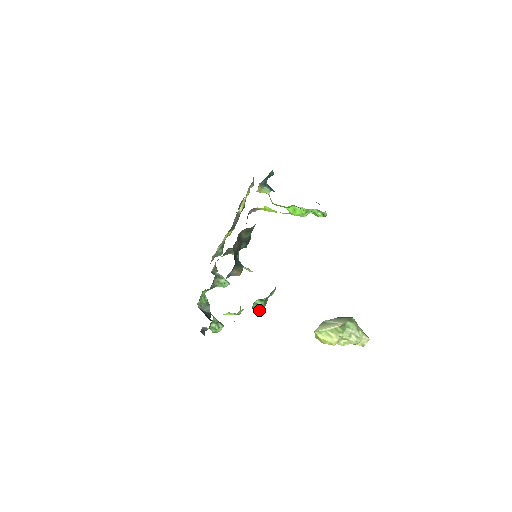
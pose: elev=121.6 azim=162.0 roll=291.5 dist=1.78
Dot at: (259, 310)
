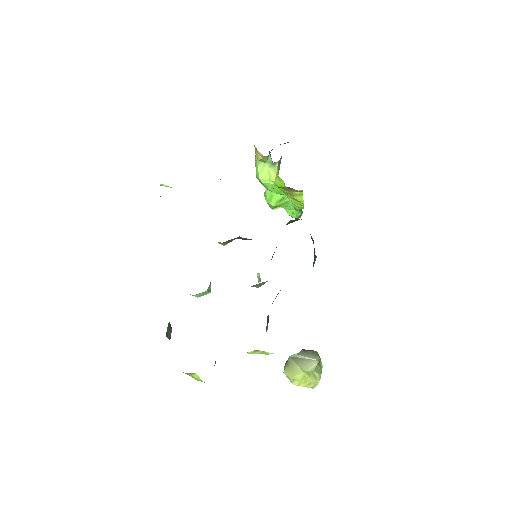
Dot at: occluded
